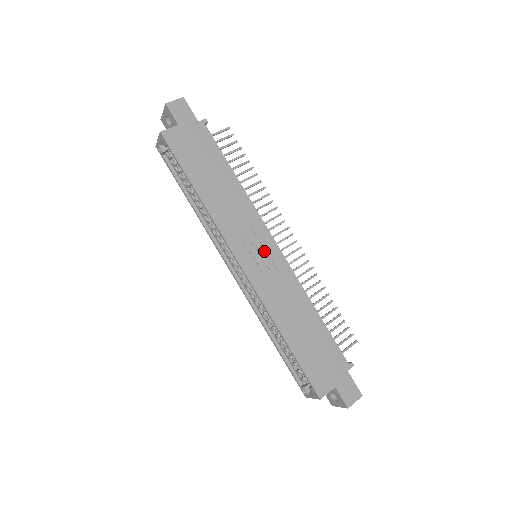
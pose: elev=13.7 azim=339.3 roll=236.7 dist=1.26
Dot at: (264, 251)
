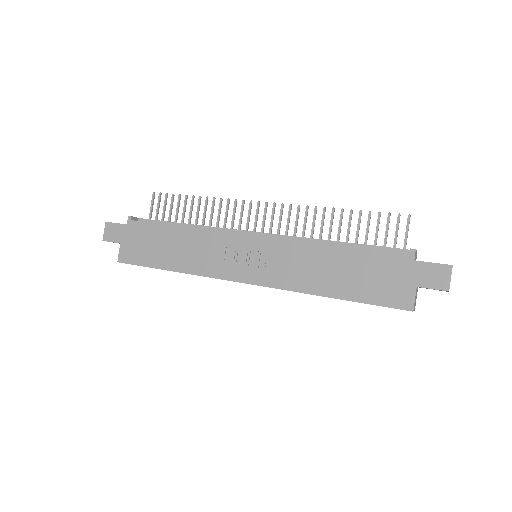
Dot at: (250, 252)
